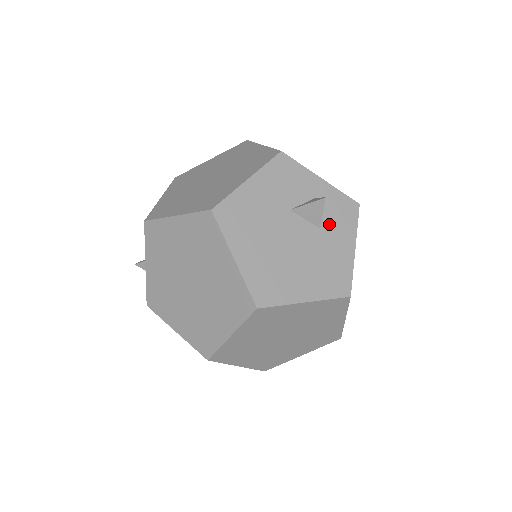
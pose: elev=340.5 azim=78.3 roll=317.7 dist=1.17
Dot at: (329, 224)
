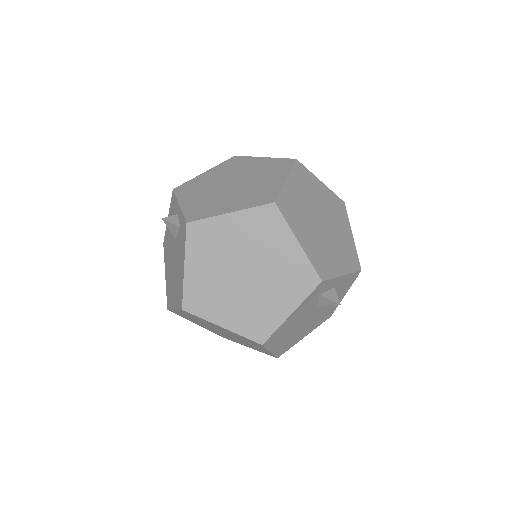
Dot at: occluded
